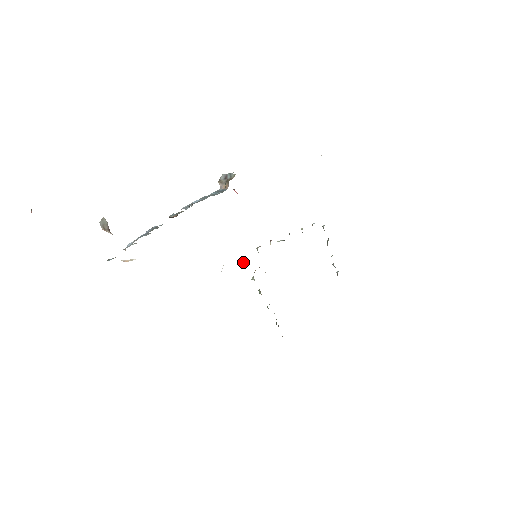
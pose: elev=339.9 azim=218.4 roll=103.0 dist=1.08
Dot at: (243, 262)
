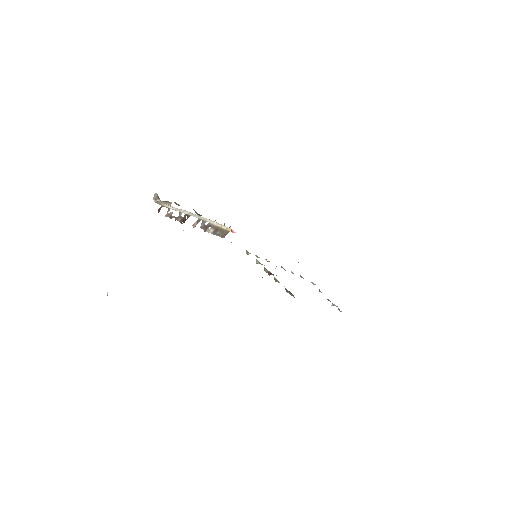
Dot at: (247, 254)
